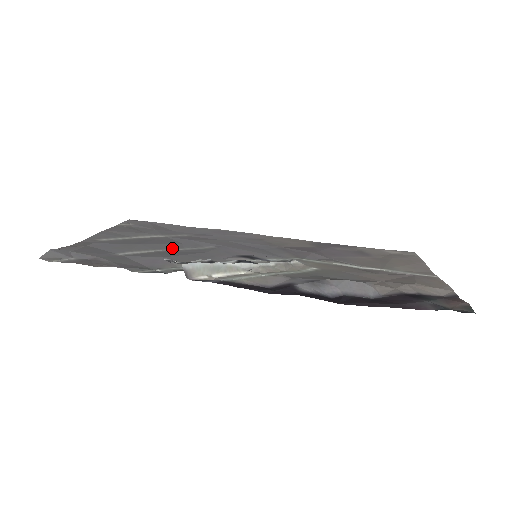
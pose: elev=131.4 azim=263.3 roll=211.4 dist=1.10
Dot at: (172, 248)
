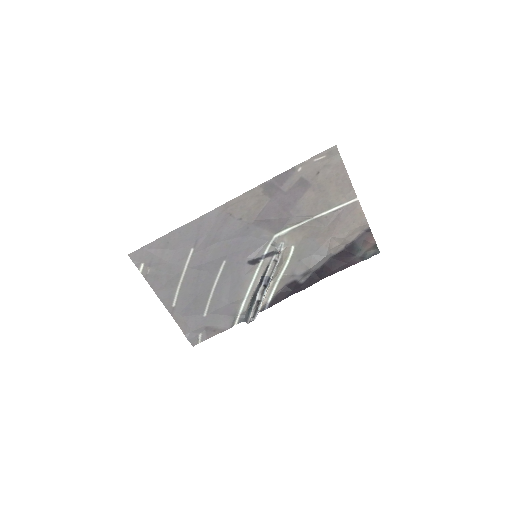
Dot at: (212, 284)
